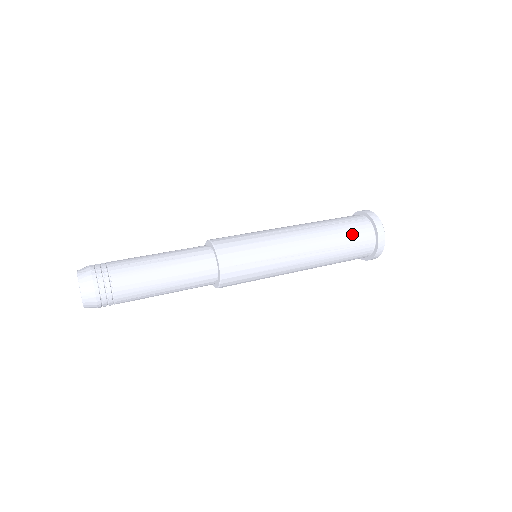
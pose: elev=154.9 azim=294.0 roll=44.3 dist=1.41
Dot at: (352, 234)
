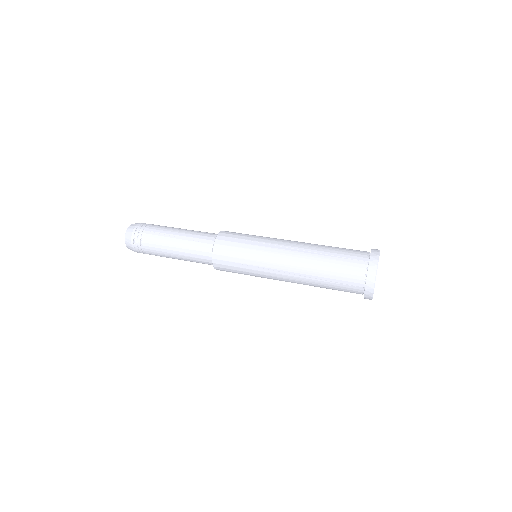
Dot at: (340, 272)
